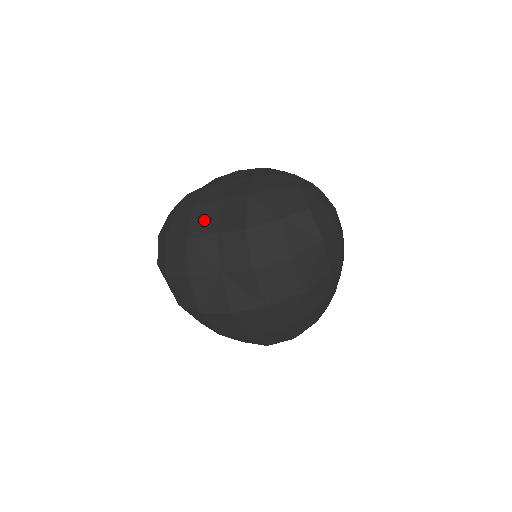
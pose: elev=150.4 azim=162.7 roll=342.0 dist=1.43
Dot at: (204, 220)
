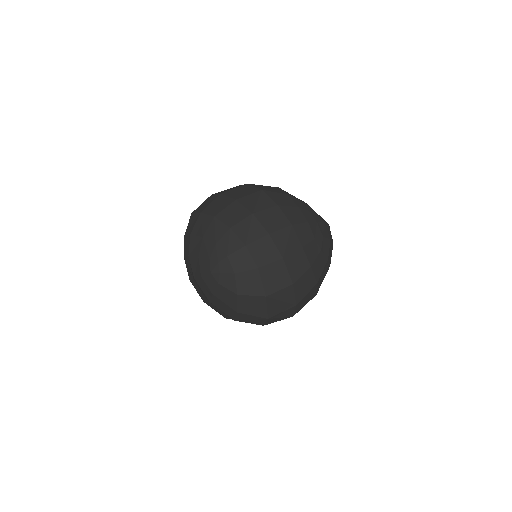
Dot at: (217, 310)
